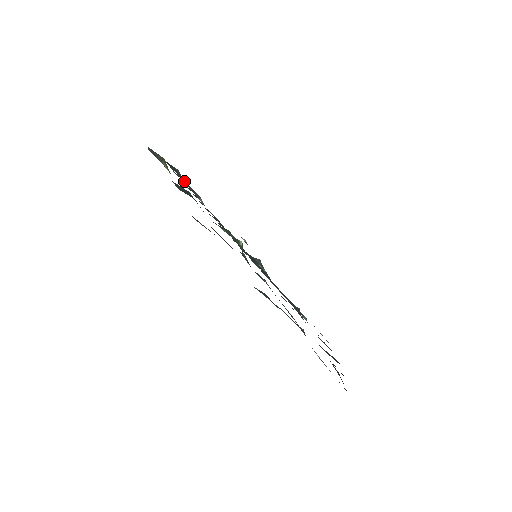
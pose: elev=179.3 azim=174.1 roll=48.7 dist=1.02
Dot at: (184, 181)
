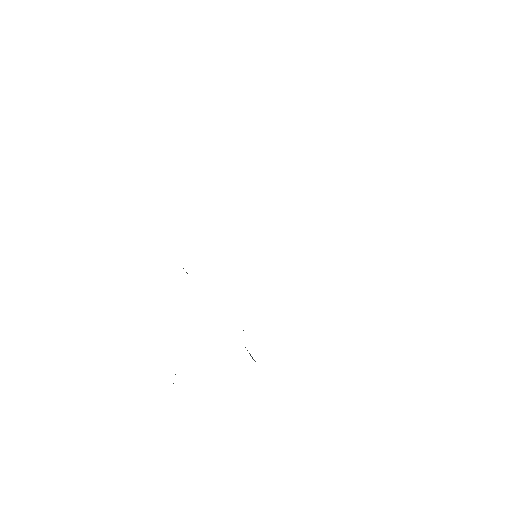
Dot at: occluded
